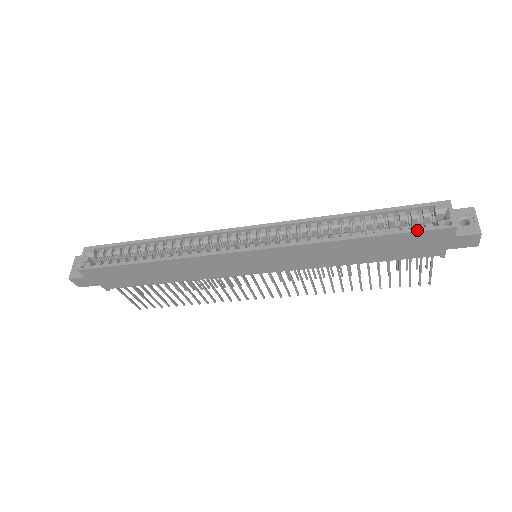
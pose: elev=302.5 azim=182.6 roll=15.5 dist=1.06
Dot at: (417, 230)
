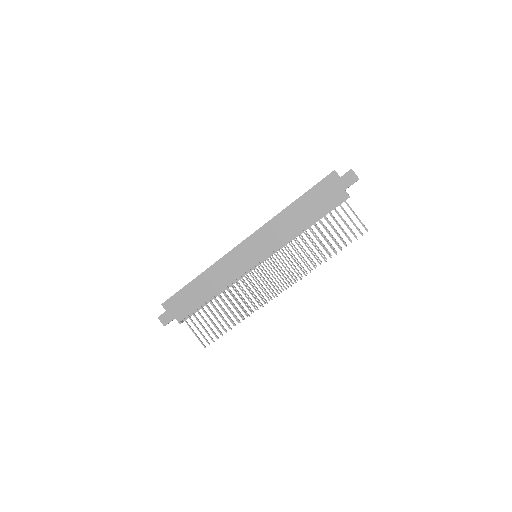
Dot at: (318, 183)
